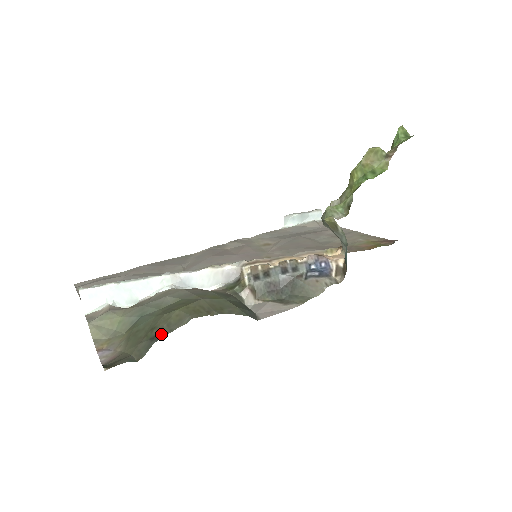
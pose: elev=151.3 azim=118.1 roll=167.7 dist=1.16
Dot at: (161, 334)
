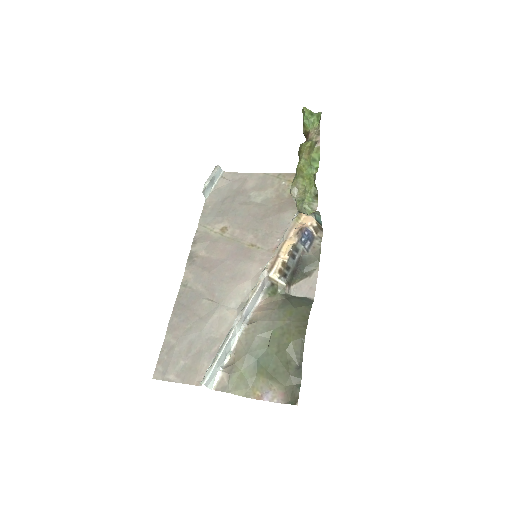
Dot at: (300, 361)
